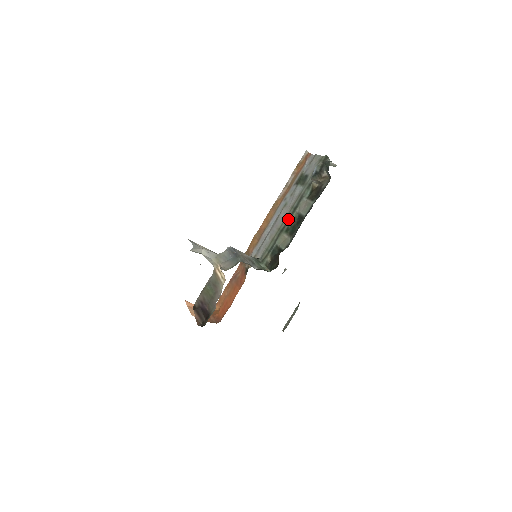
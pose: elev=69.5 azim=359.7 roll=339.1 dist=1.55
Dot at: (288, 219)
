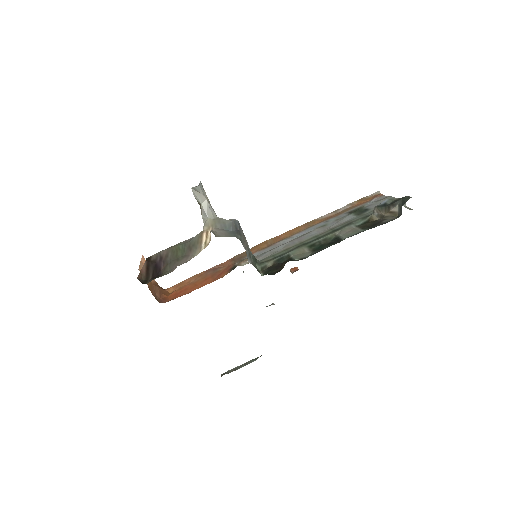
Dot at: (320, 237)
